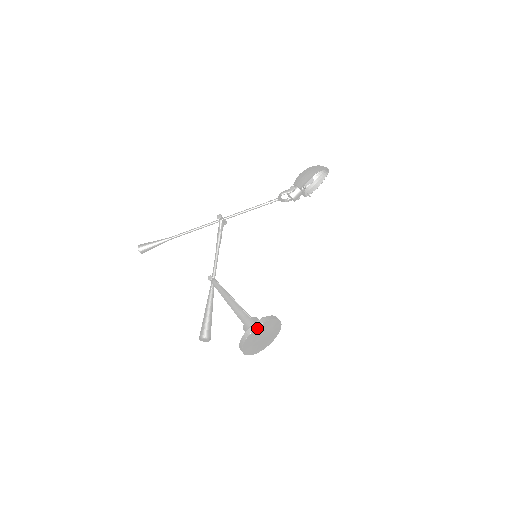
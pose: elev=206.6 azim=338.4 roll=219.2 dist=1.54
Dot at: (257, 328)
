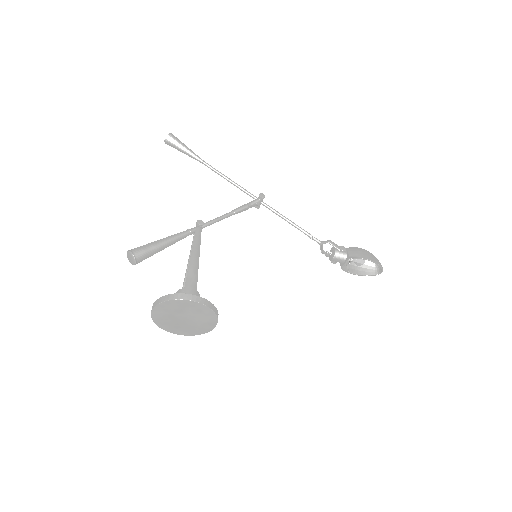
Dot at: (197, 303)
